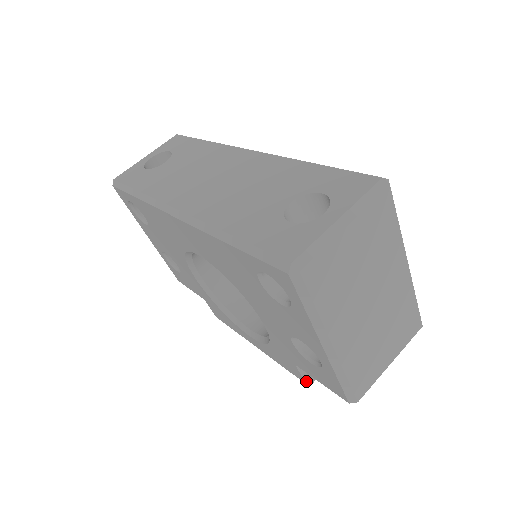
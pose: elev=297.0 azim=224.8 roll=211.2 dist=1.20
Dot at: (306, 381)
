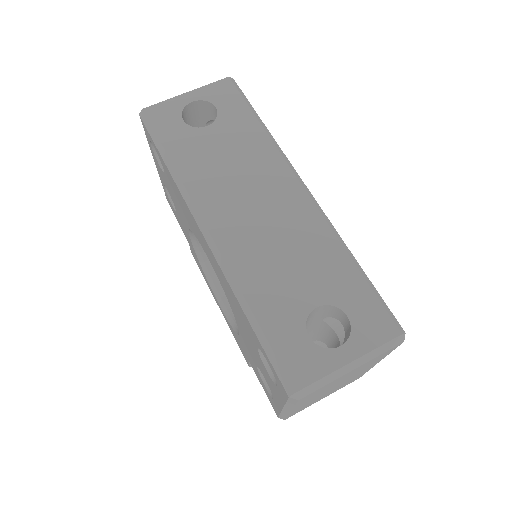
Dot at: (250, 366)
